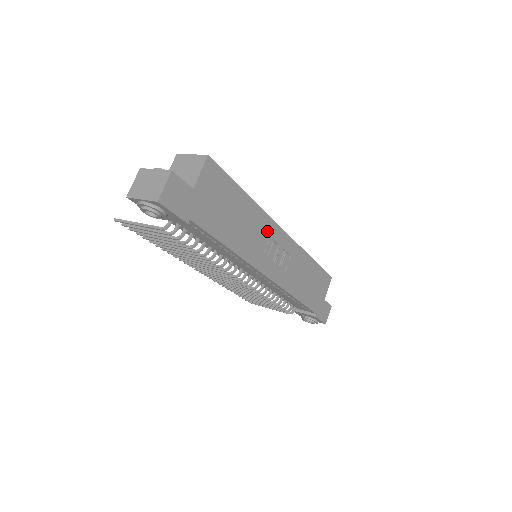
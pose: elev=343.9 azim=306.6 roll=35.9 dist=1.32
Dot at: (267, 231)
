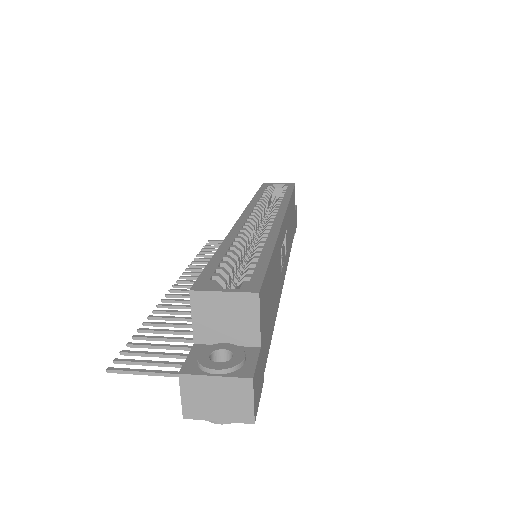
Dot at: (280, 246)
